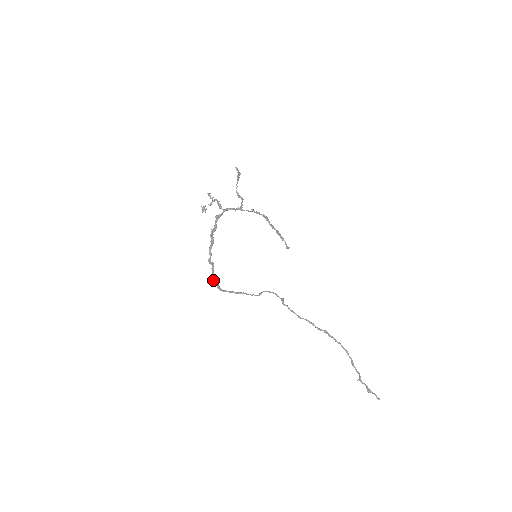
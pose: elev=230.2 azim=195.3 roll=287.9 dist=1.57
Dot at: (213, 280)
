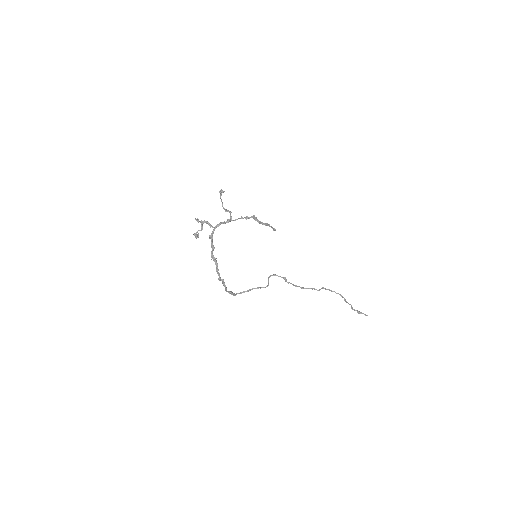
Dot at: occluded
